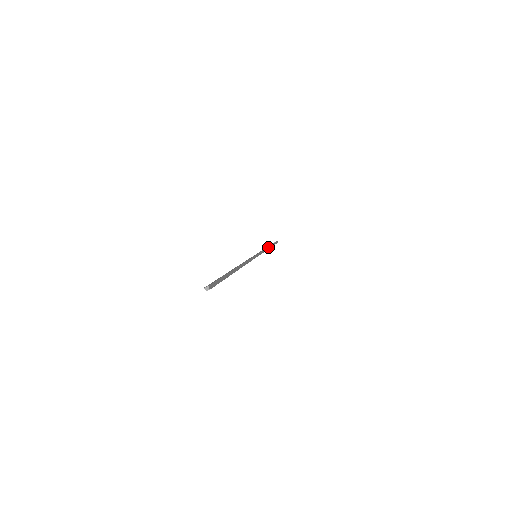
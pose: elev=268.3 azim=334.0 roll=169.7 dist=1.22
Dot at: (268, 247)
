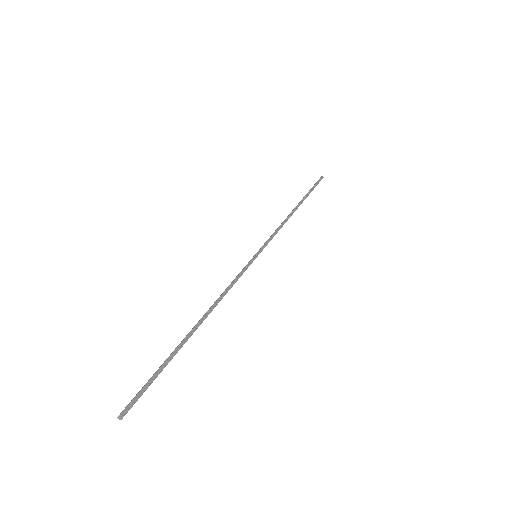
Dot at: (292, 212)
